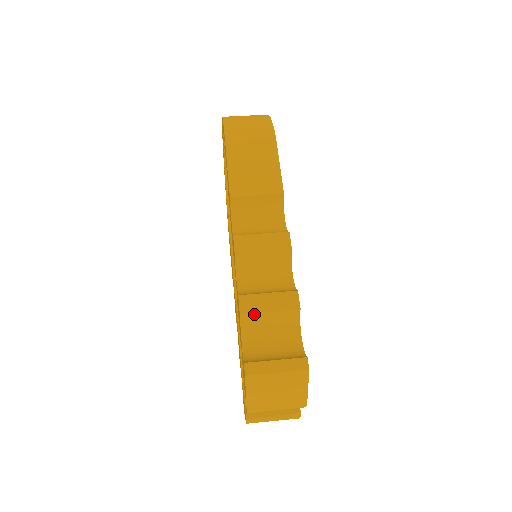
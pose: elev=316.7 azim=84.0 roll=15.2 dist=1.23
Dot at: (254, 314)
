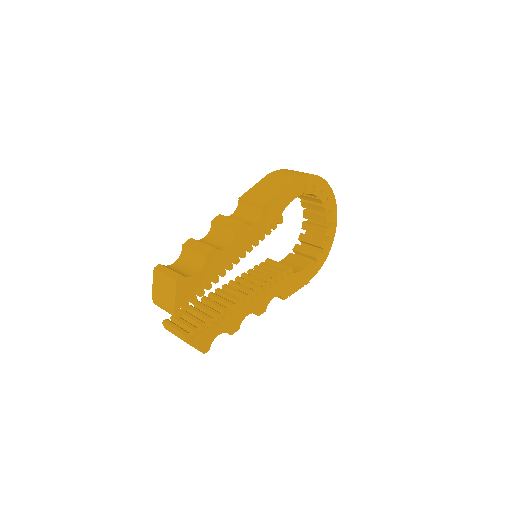
Dot at: (187, 248)
